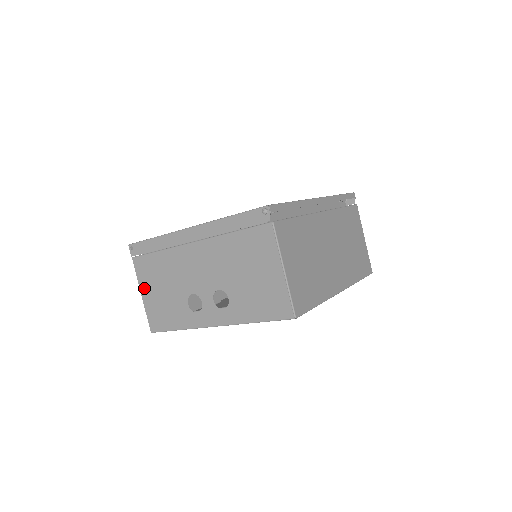
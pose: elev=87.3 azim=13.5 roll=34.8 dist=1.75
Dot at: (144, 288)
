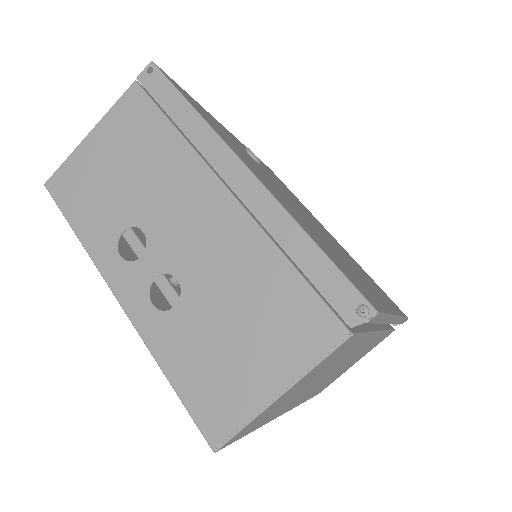
Dot at: (102, 132)
